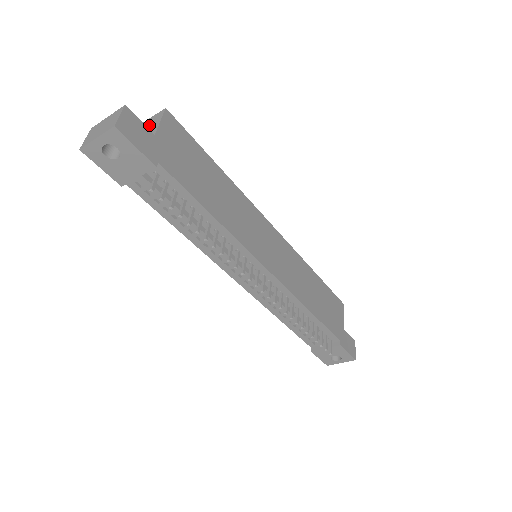
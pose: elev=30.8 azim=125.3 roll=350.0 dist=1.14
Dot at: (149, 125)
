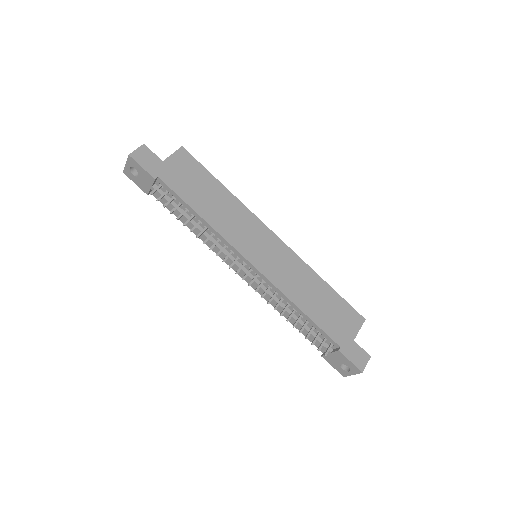
Dot at: occluded
